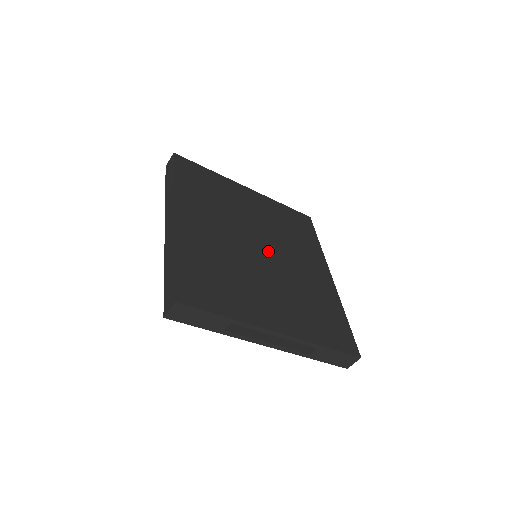
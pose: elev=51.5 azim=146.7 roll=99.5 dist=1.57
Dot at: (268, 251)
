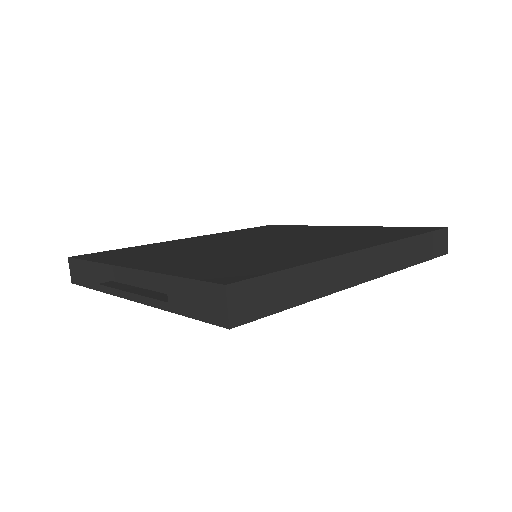
Dot at: (264, 243)
